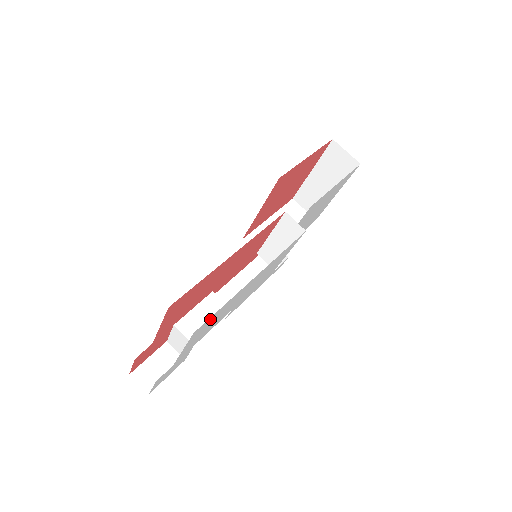
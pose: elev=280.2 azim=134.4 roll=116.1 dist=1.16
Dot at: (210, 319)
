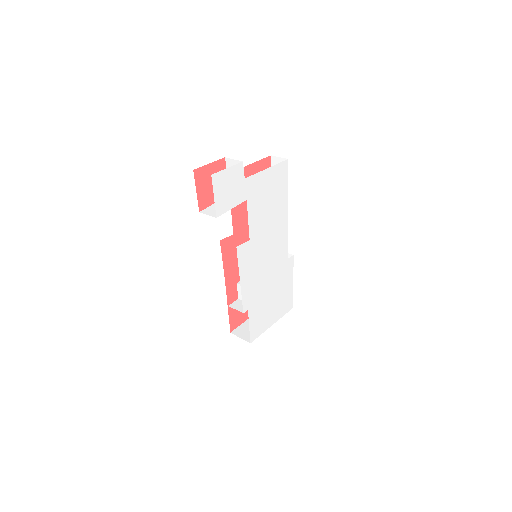
Dot at: (283, 178)
